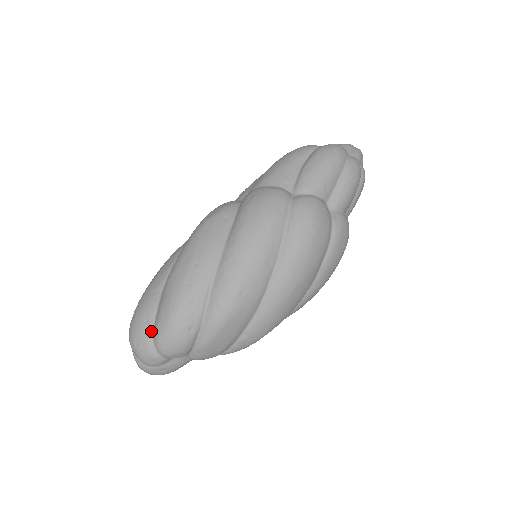
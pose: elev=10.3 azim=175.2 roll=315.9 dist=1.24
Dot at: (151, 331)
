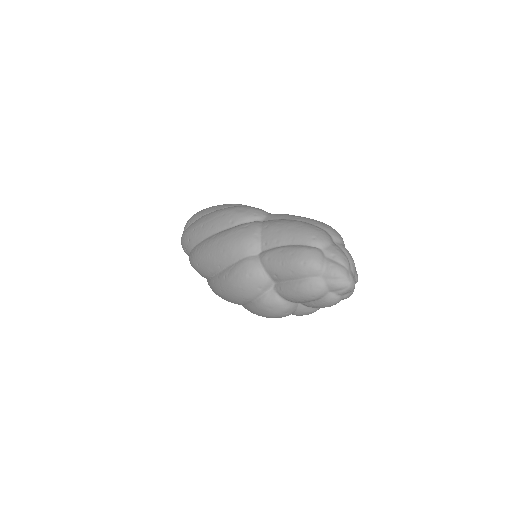
Dot at: occluded
